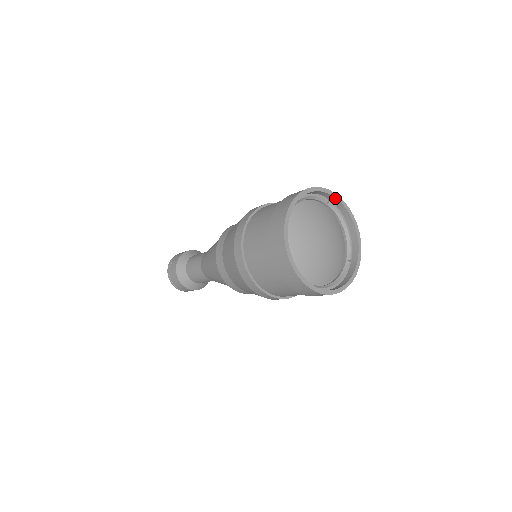
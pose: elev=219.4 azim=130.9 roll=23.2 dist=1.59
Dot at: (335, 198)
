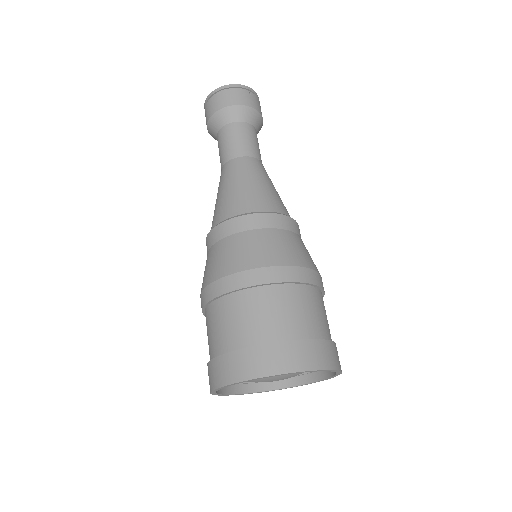
Dot at: (291, 372)
